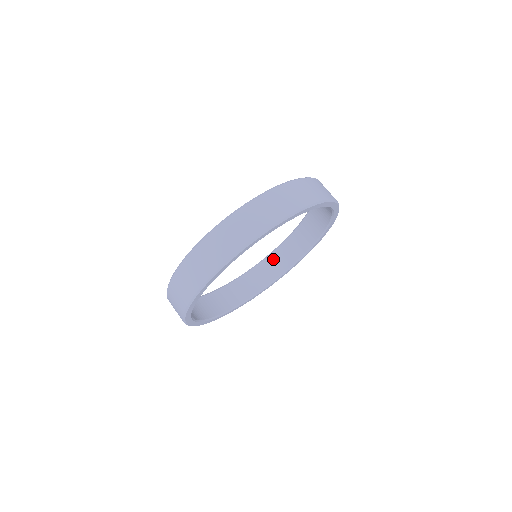
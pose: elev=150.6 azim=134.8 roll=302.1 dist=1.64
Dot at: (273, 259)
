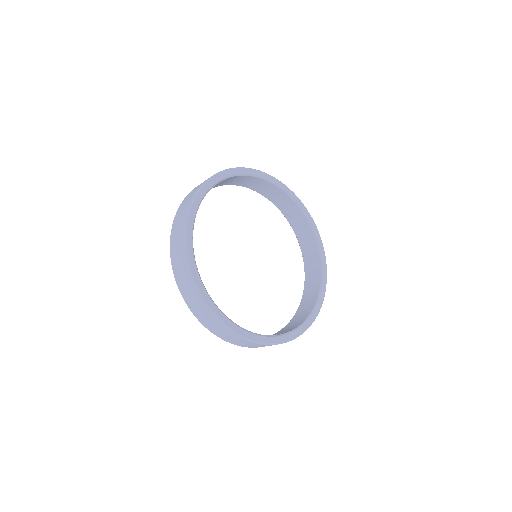
Dot at: (297, 316)
